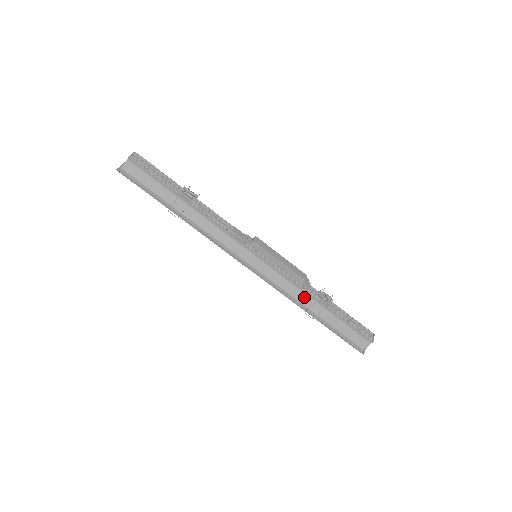
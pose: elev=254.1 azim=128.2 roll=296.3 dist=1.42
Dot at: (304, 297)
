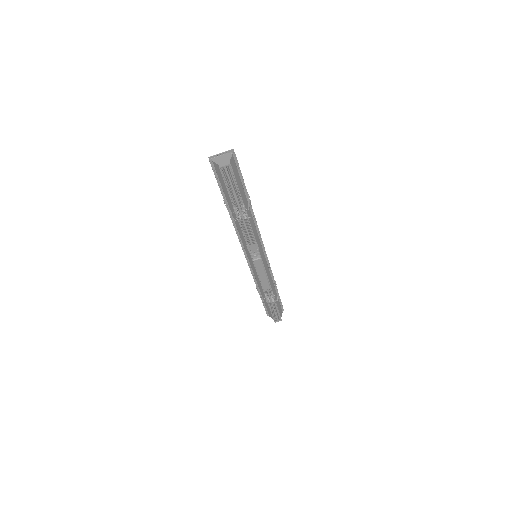
Dot at: (261, 287)
